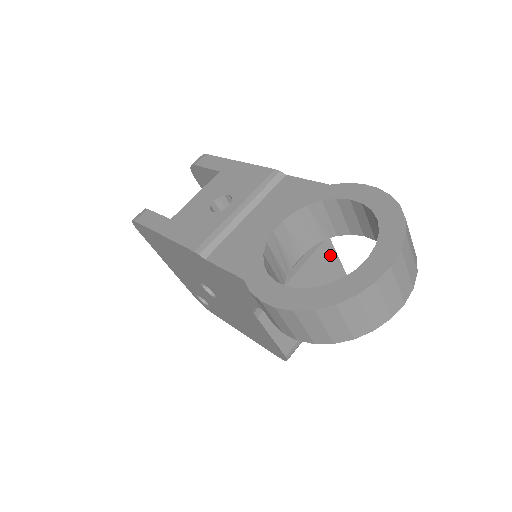
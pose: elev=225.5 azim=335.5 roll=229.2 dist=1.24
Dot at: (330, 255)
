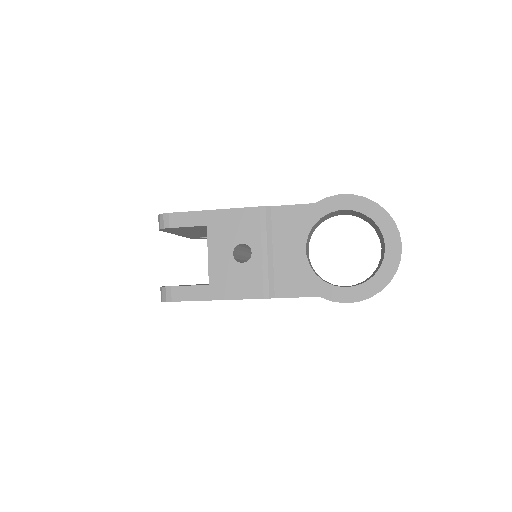
Dot at: occluded
